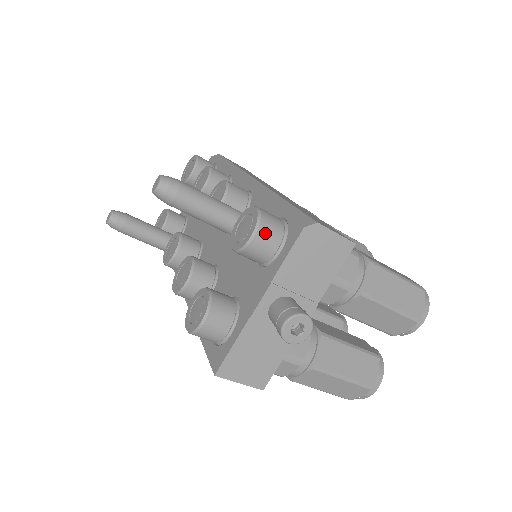
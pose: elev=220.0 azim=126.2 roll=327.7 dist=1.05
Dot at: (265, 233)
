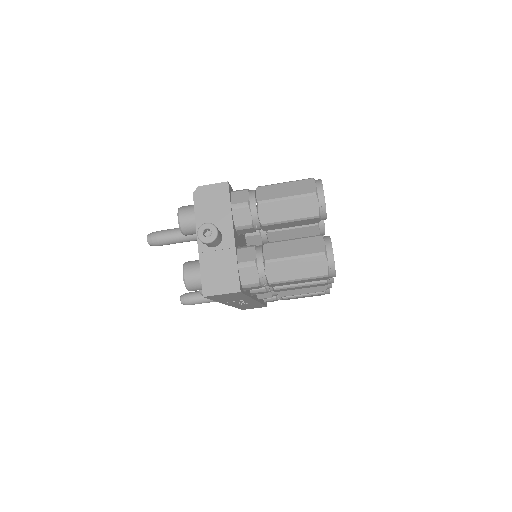
Dot at: (184, 212)
